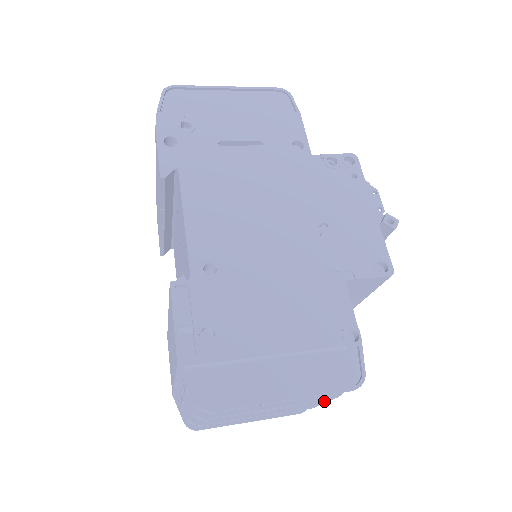
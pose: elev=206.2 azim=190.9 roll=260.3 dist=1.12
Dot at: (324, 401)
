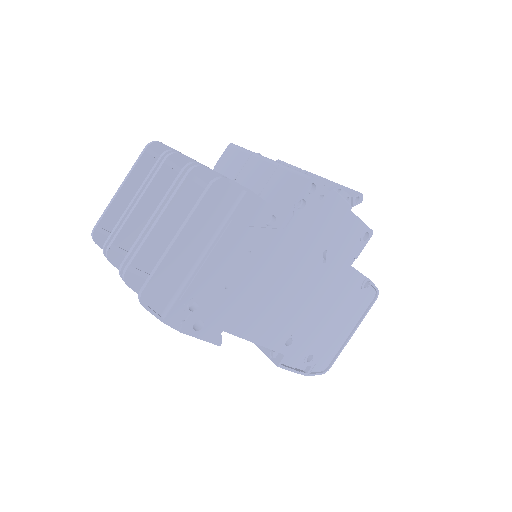
Dot at: occluded
